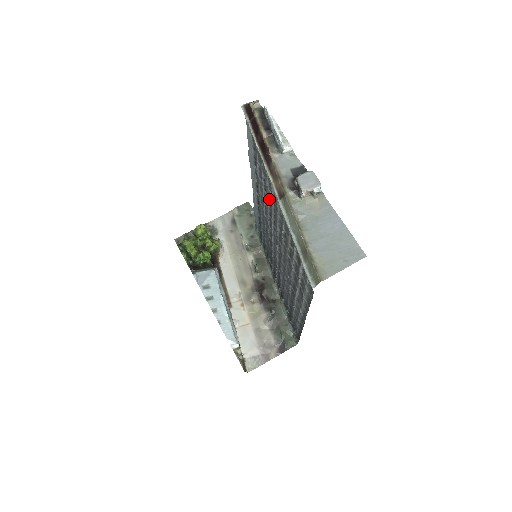
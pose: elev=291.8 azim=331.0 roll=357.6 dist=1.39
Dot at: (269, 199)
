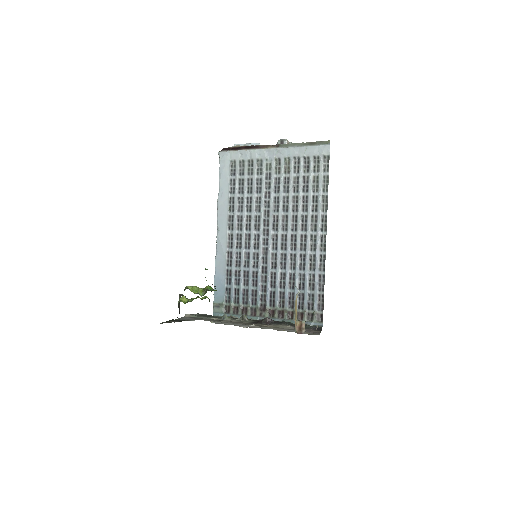
Dot at: (256, 189)
